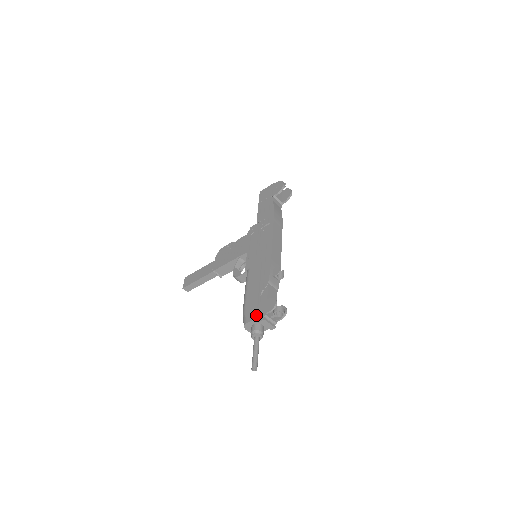
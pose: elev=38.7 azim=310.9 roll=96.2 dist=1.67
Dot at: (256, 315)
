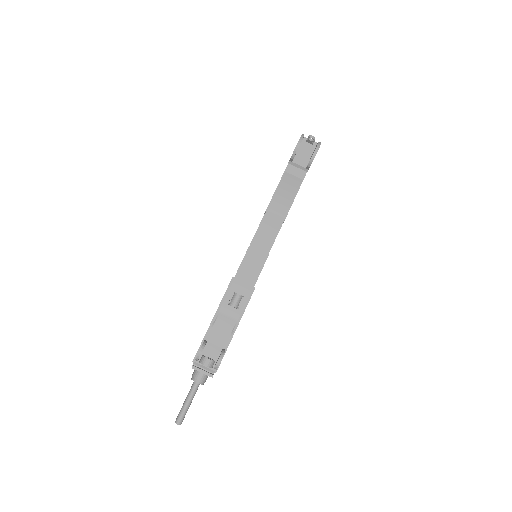
Dot at: (194, 357)
